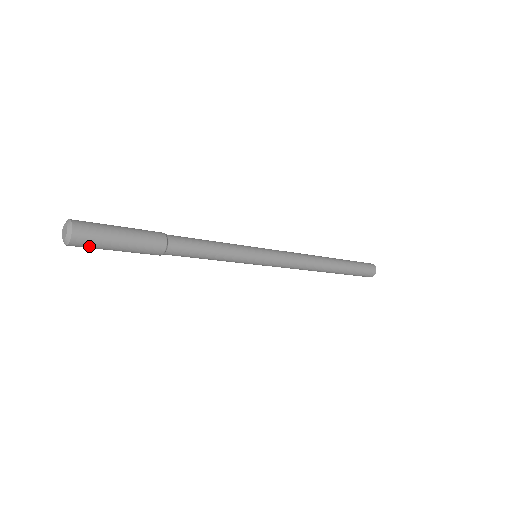
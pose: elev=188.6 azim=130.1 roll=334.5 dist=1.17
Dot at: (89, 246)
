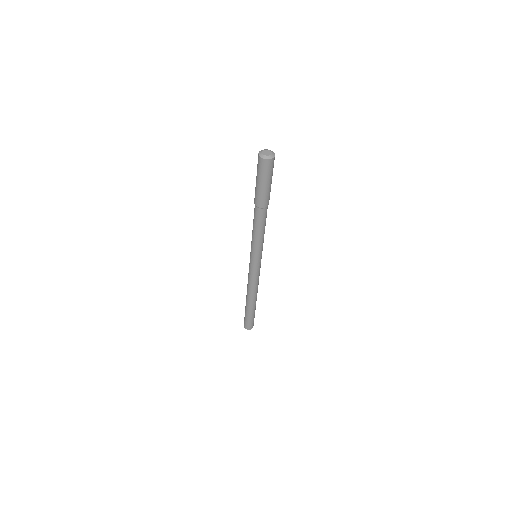
Dot at: (262, 169)
